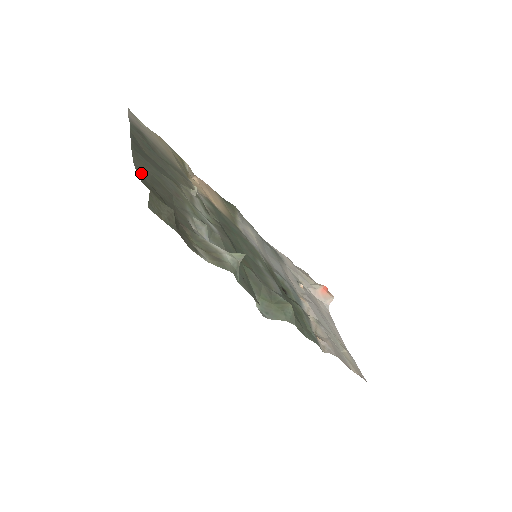
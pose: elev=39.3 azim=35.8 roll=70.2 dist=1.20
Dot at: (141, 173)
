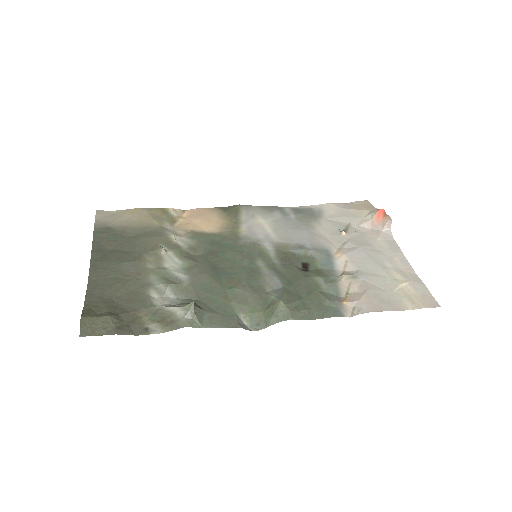
Dot at: (92, 288)
